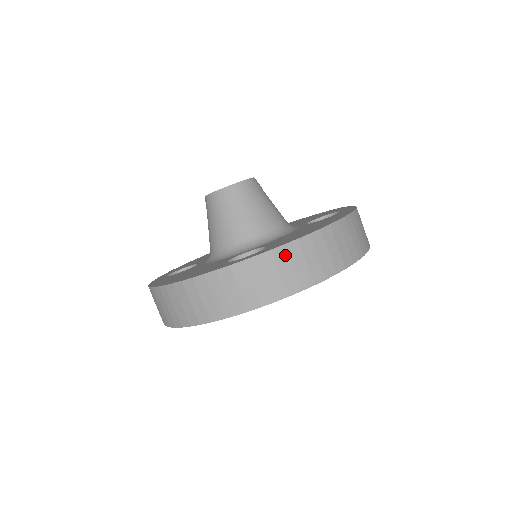
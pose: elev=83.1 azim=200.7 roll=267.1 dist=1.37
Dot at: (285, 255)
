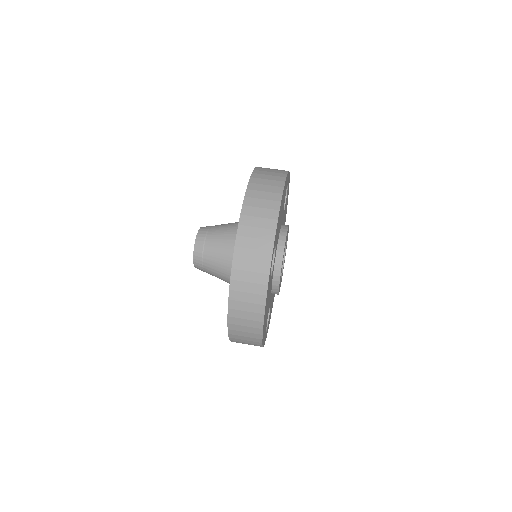
Dot at: occluded
